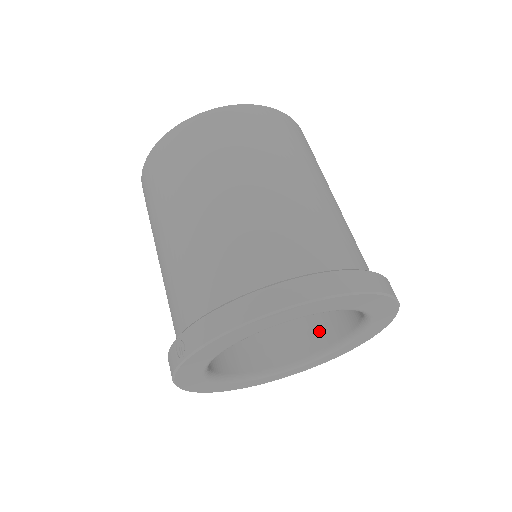
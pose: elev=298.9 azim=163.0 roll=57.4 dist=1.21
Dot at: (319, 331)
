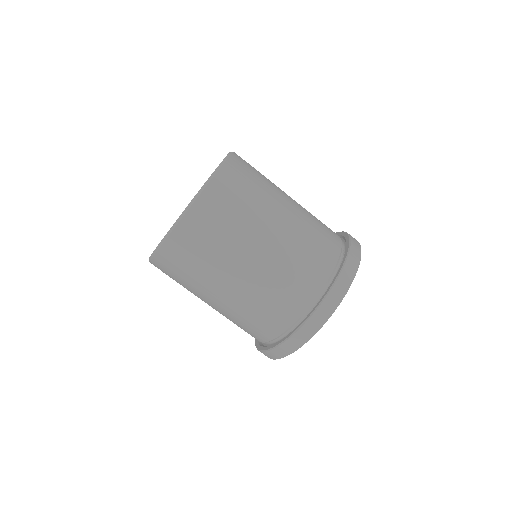
Dot at: occluded
